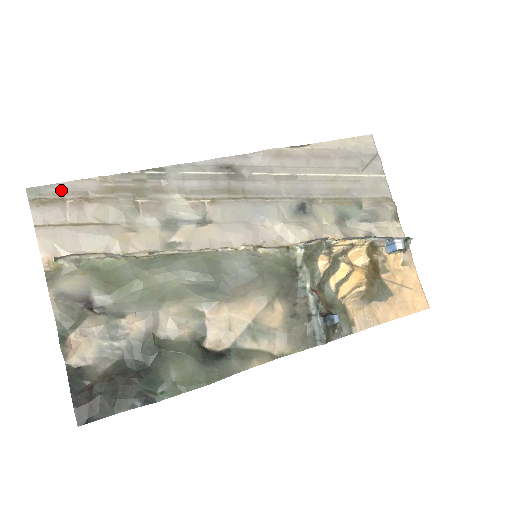
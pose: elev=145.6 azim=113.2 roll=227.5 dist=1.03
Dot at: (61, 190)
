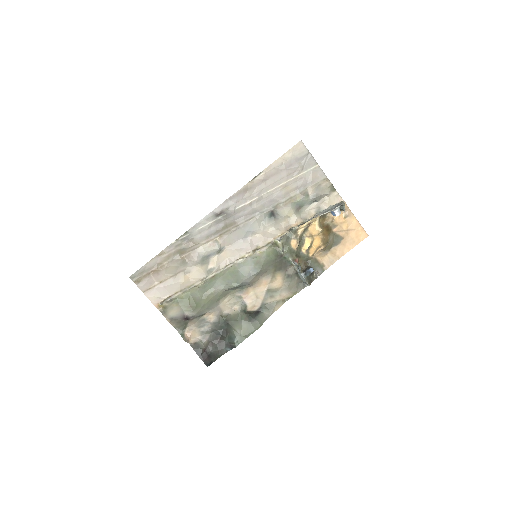
Dot at: (145, 270)
